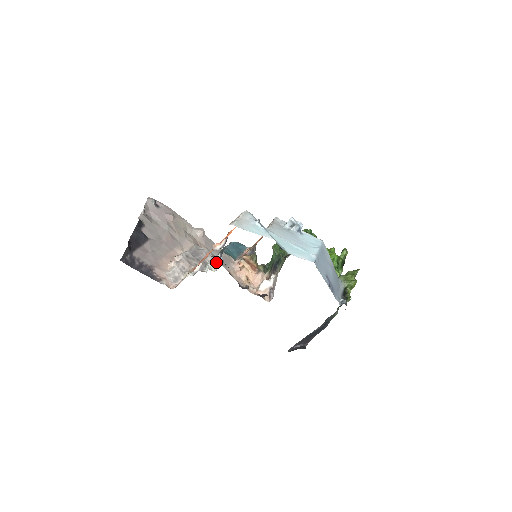
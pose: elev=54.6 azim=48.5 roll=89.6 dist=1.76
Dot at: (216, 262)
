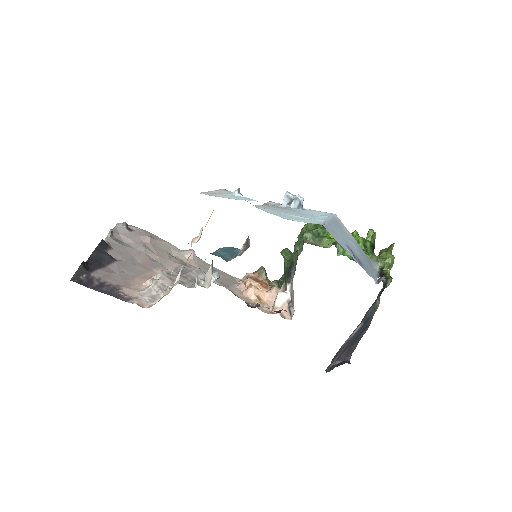
Dot at: (208, 276)
